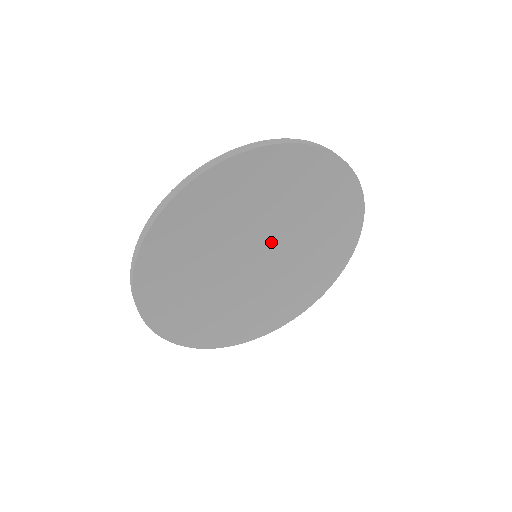
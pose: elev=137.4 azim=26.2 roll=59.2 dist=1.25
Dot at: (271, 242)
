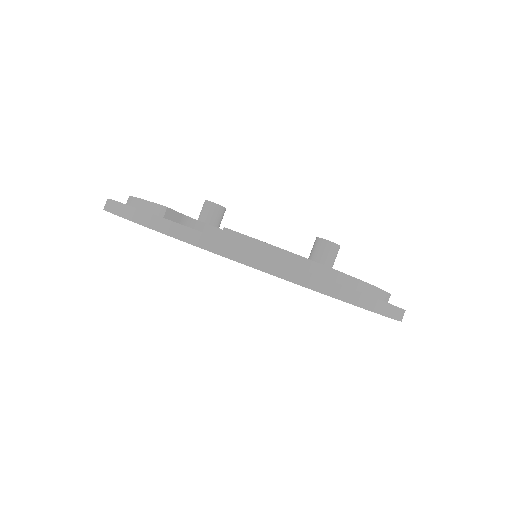
Dot at: occluded
